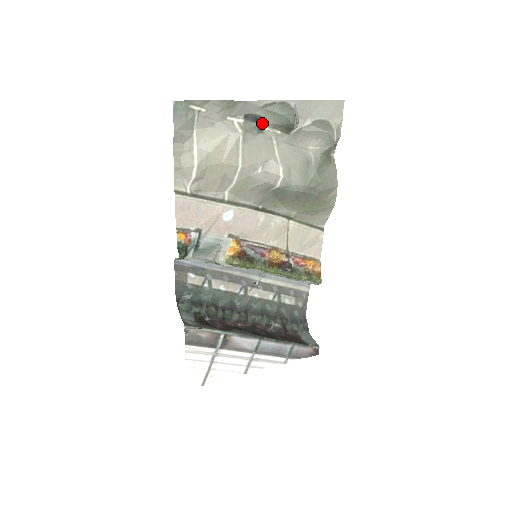
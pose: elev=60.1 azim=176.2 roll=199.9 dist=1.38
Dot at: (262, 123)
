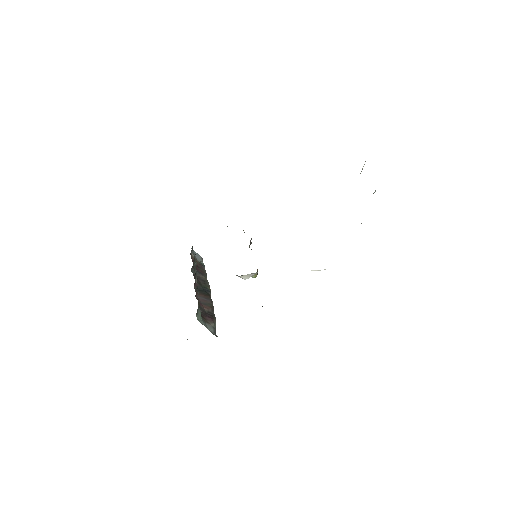
Dot at: occluded
